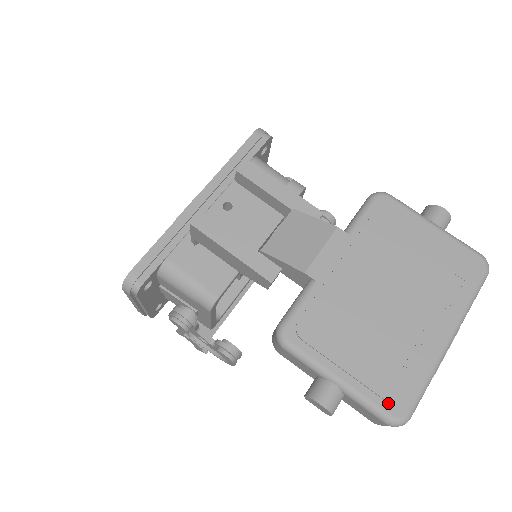
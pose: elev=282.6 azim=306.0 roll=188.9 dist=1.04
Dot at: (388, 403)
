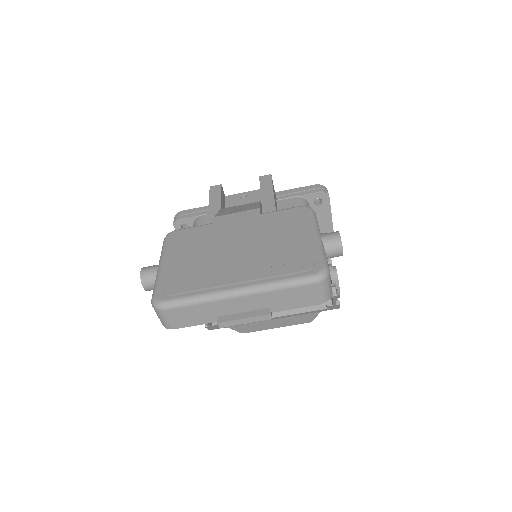
Dot at: (163, 289)
